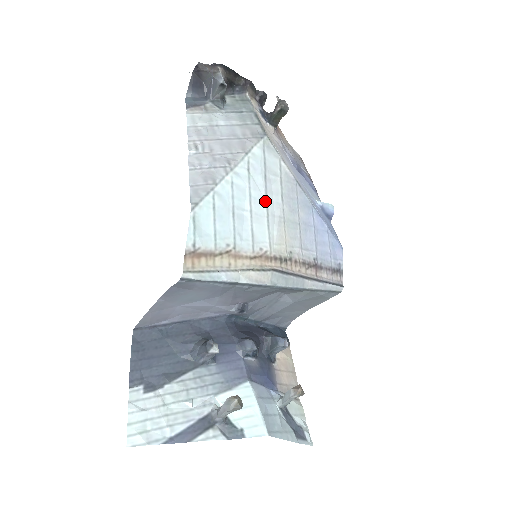
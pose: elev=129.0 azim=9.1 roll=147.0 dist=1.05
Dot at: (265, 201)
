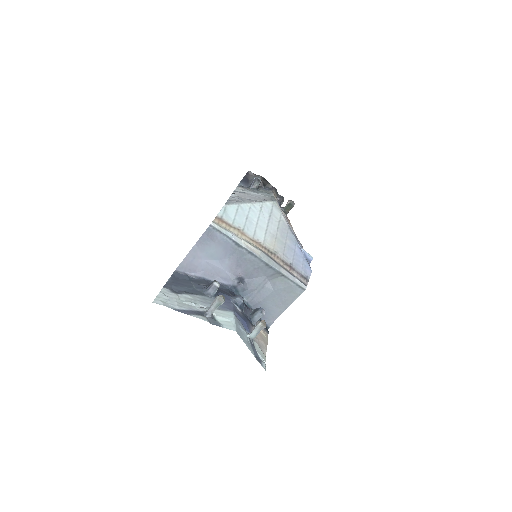
Dot at: (267, 224)
